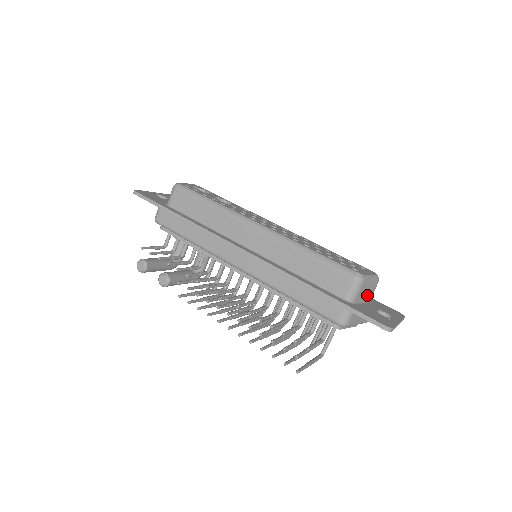
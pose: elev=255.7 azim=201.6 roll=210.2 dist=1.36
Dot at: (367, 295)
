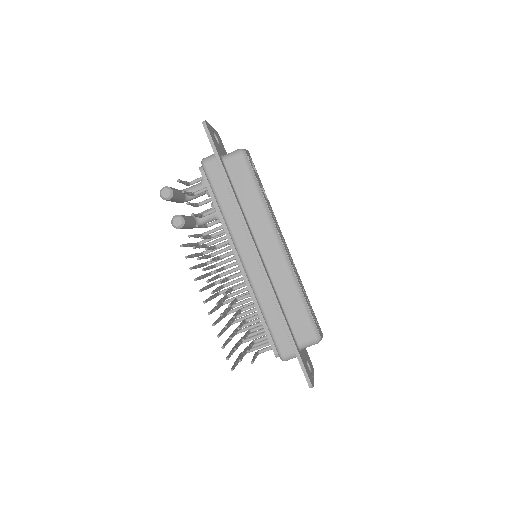
Dot at: occluded
